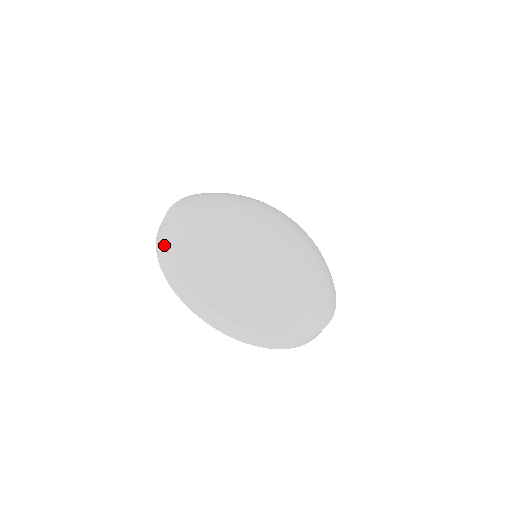
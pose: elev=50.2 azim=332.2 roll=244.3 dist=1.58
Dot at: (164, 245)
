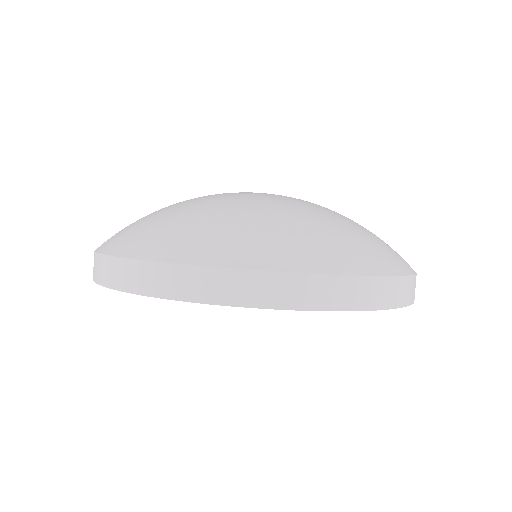
Dot at: (116, 255)
